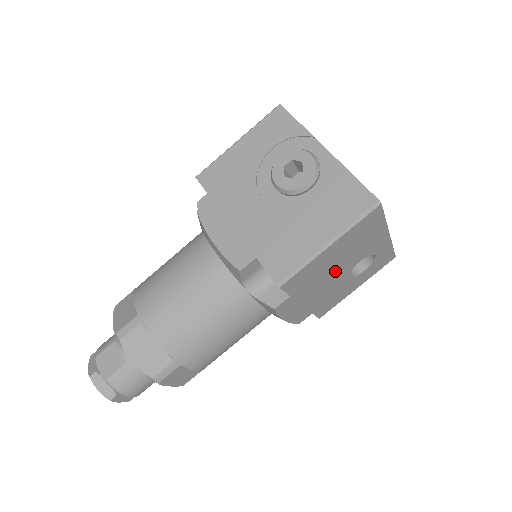
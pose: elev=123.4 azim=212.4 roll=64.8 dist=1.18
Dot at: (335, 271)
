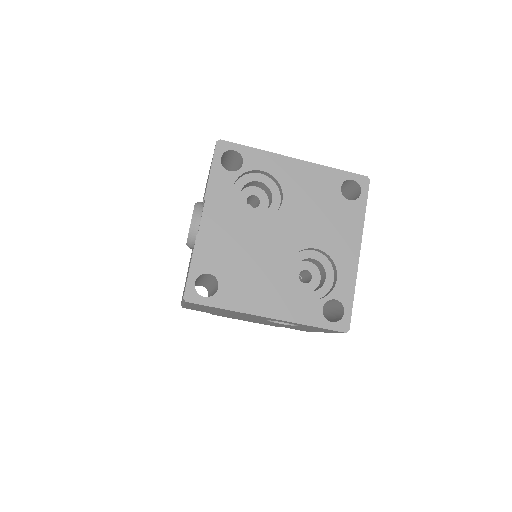
Dot at: (240, 316)
